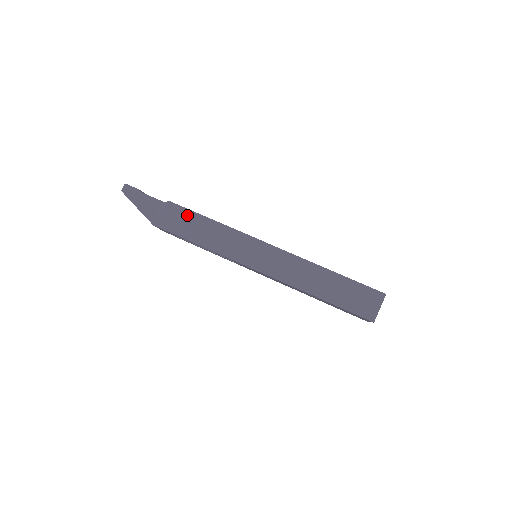
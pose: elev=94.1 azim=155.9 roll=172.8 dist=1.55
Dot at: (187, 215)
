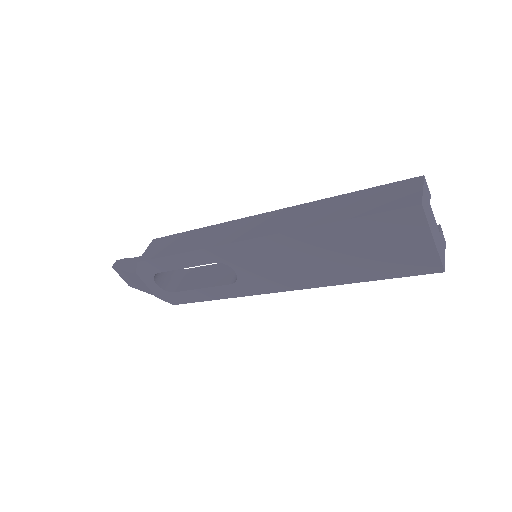
Dot at: (168, 240)
